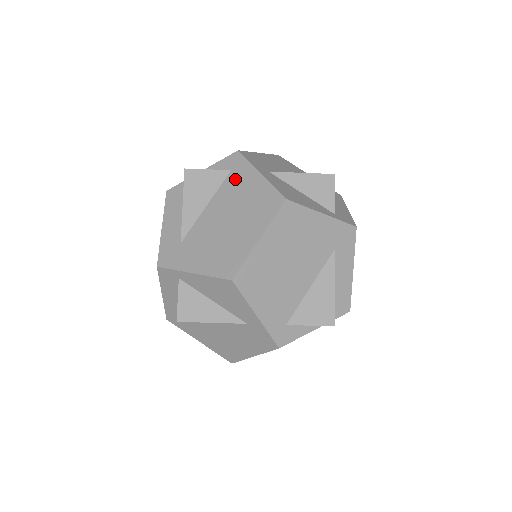
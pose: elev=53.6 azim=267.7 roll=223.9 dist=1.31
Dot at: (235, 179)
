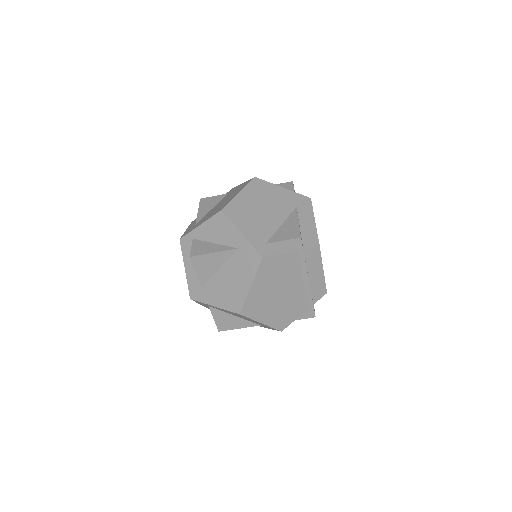
Dot at: occluded
